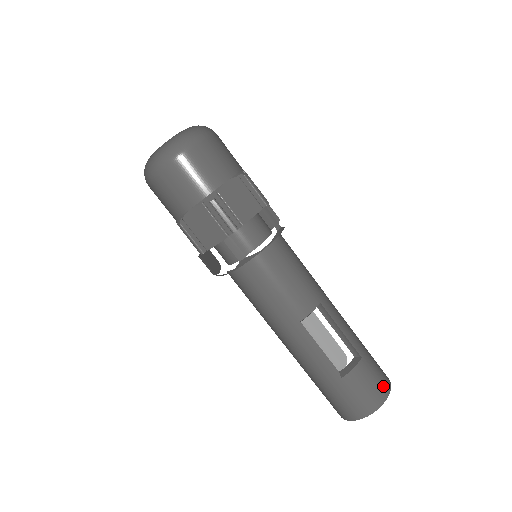
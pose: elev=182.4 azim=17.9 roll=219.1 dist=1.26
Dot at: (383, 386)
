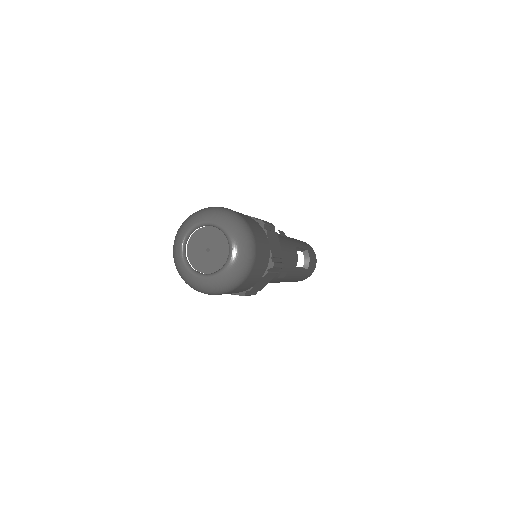
Dot at: (313, 251)
